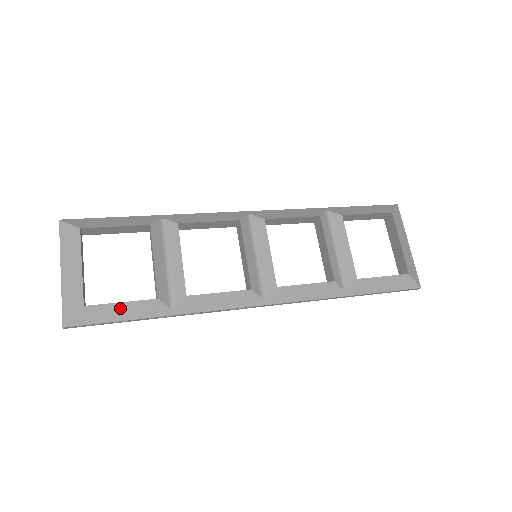
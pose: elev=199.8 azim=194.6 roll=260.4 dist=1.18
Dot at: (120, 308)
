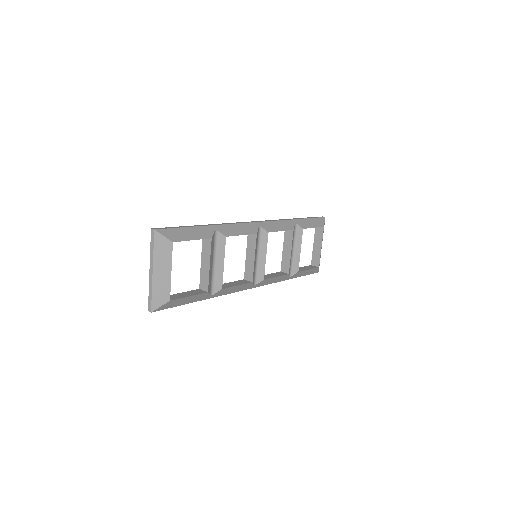
Dot at: (187, 299)
